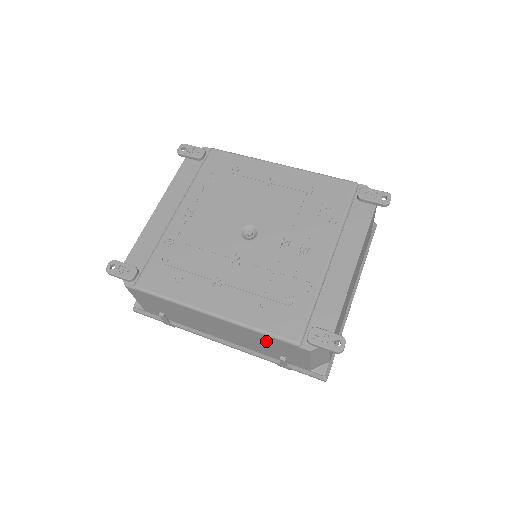
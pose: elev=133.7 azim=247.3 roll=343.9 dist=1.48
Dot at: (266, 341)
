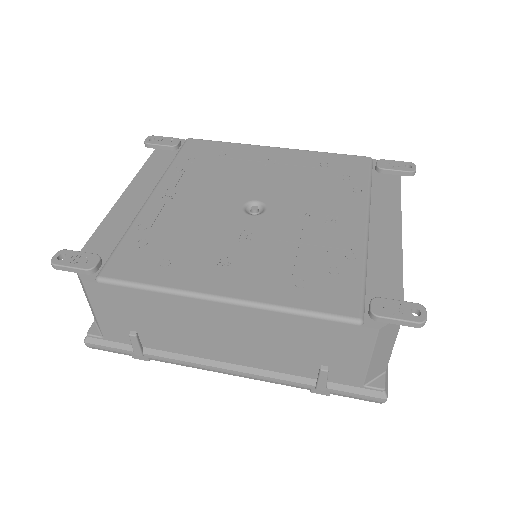
Dot at: (305, 334)
